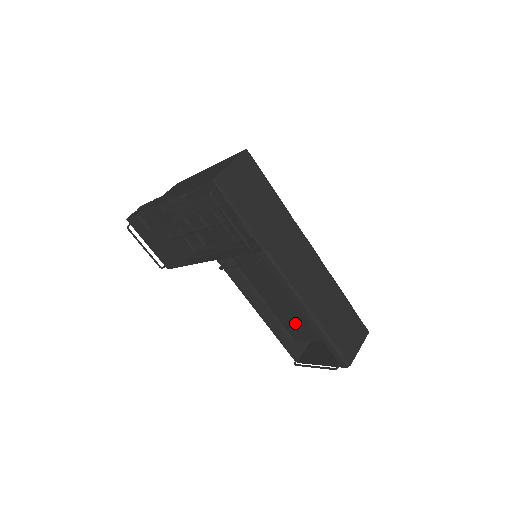
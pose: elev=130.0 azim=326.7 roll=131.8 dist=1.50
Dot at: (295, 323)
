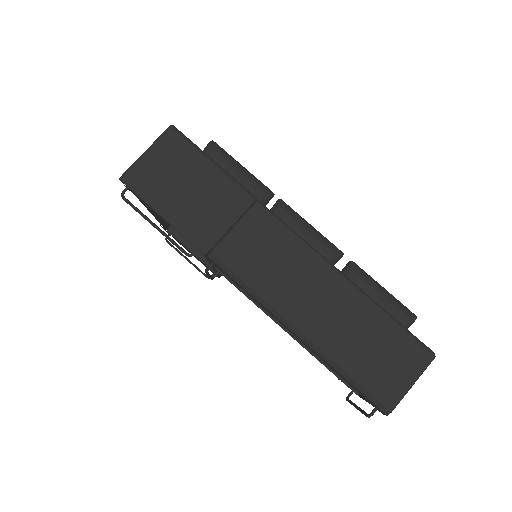
Dot at: occluded
